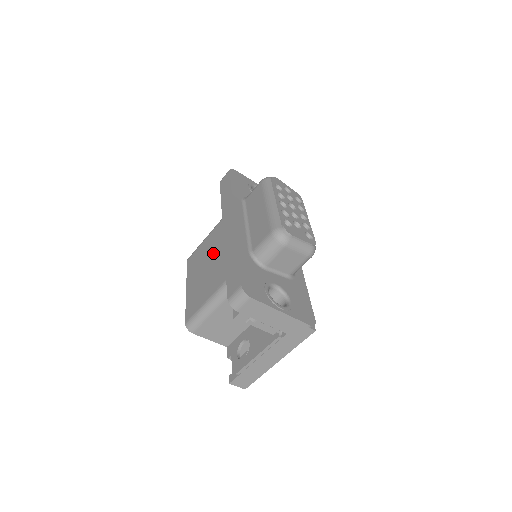
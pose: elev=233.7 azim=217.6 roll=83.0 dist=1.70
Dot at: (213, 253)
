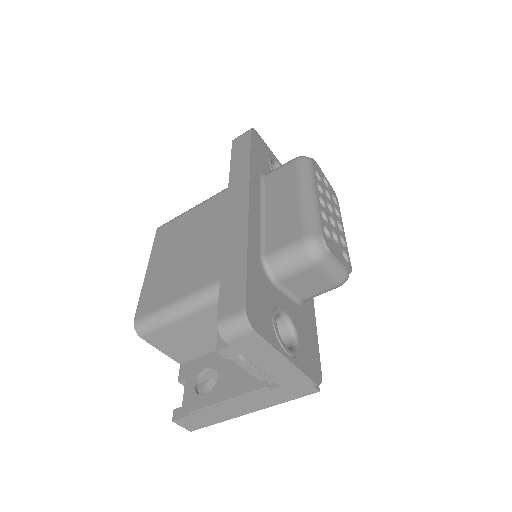
Dot at: (200, 234)
